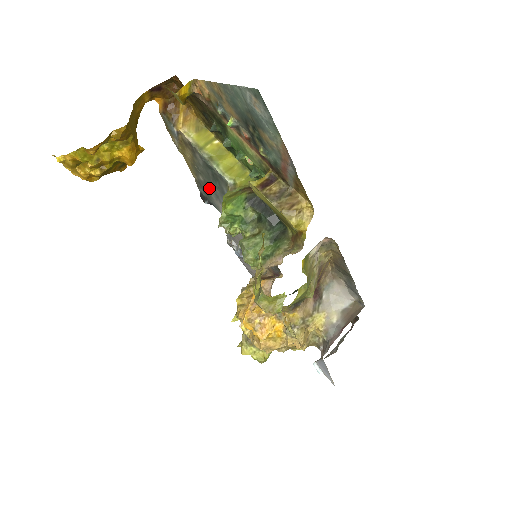
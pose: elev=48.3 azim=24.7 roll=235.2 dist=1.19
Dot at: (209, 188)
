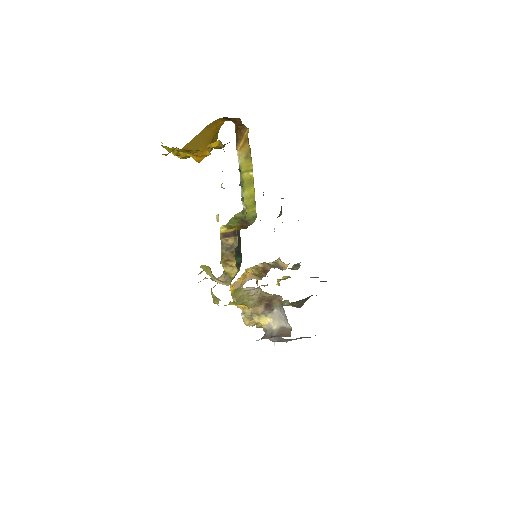
Dot at: occluded
